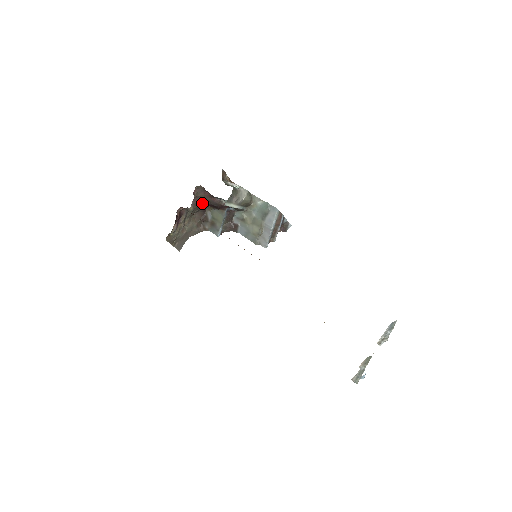
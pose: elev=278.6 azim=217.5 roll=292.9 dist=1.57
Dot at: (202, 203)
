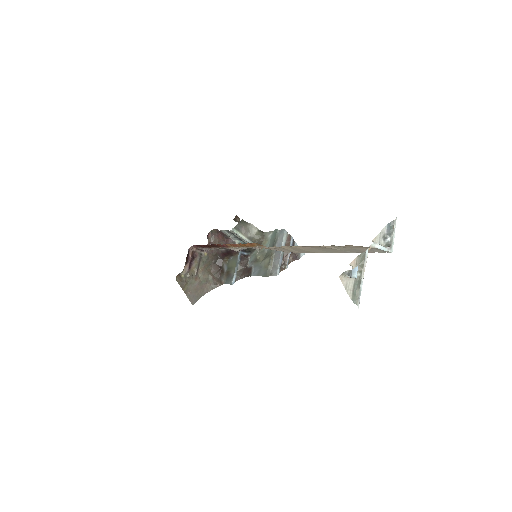
Dot at: (218, 253)
